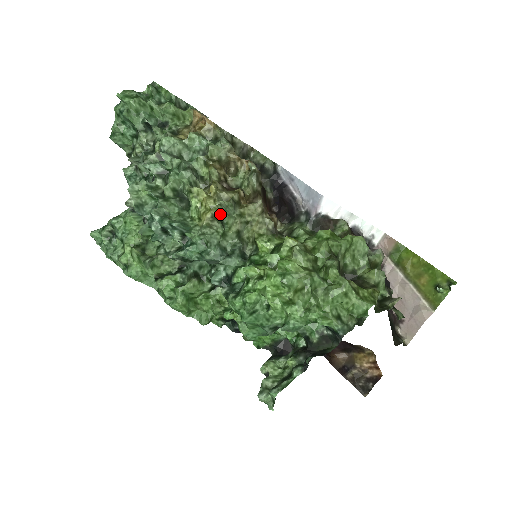
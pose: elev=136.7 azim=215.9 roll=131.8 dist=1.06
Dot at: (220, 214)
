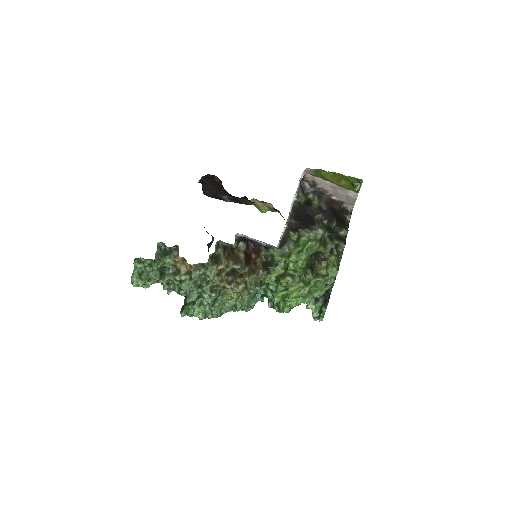
Dot at: occluded
